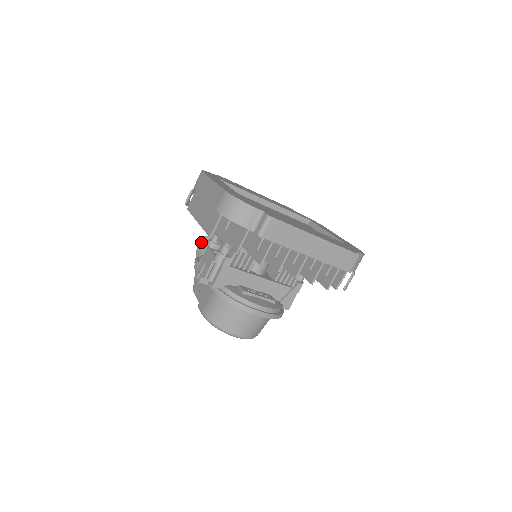
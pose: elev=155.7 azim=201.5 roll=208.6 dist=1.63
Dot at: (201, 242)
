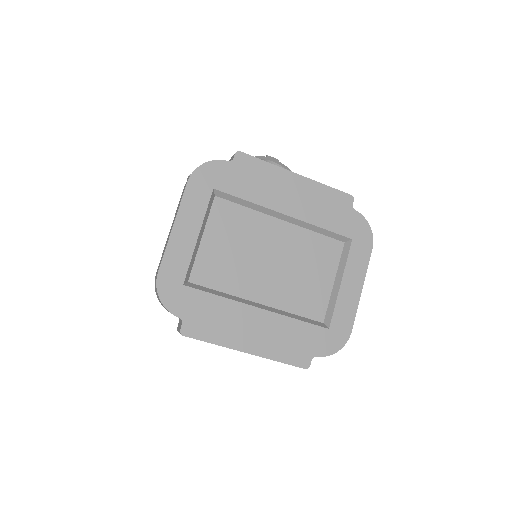
Dot at: occluded
